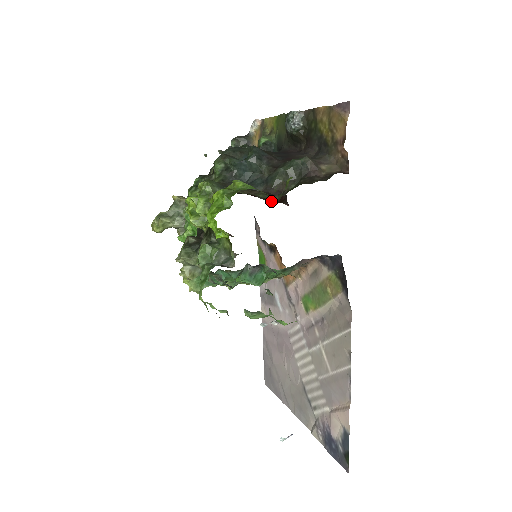
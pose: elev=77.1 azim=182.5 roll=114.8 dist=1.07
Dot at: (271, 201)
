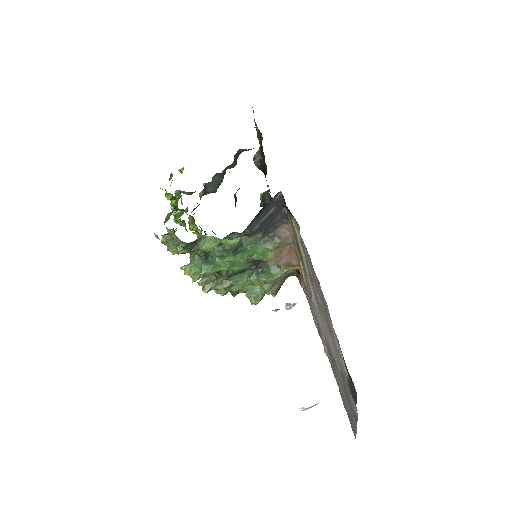
Dot at: occluded
